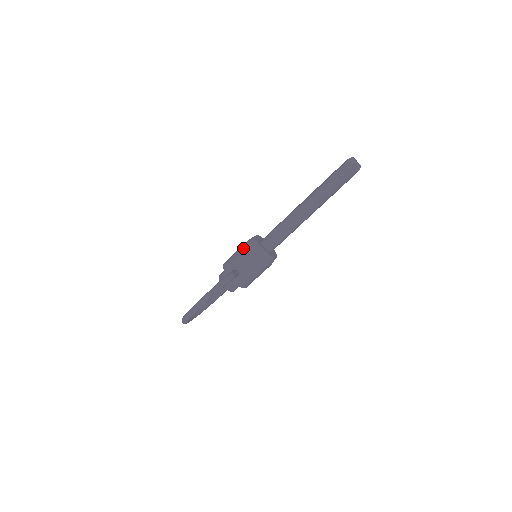
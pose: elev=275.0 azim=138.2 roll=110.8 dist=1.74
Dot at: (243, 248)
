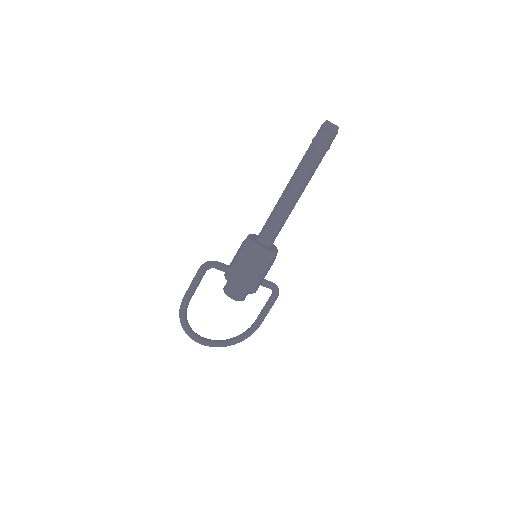
Dot at: occluded
